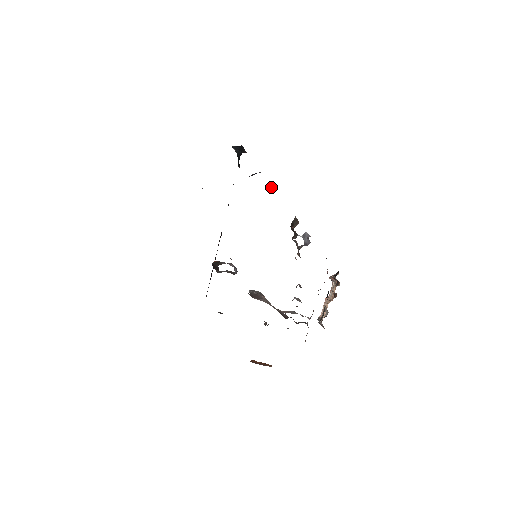
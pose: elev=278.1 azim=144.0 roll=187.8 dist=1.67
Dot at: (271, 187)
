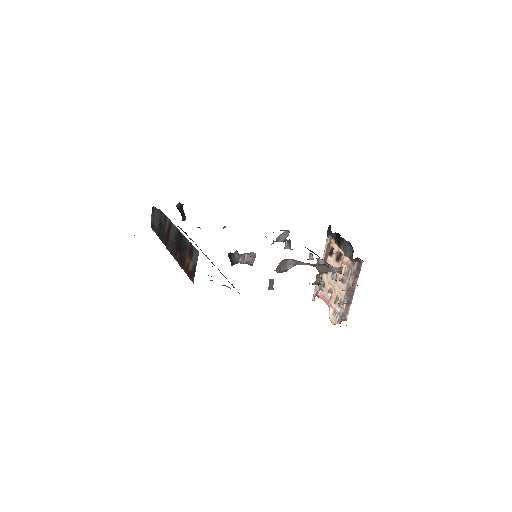
Dot at: (224, 226)
